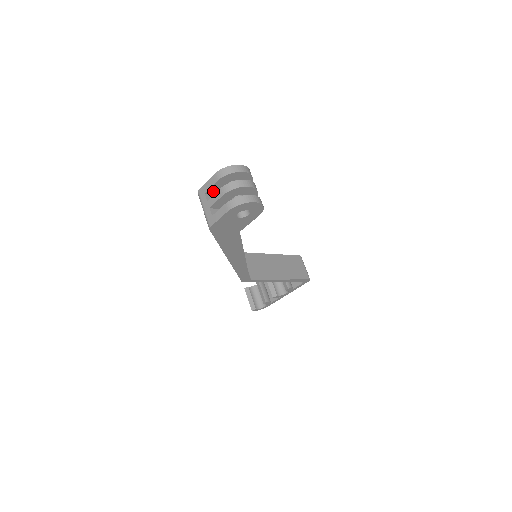
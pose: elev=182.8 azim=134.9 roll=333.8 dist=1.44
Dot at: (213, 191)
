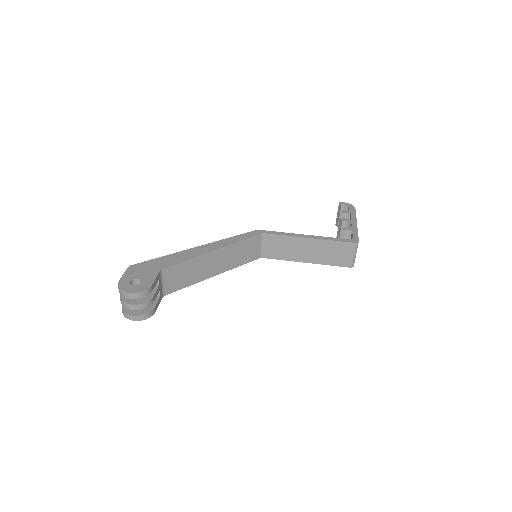
Dot at: occluded
